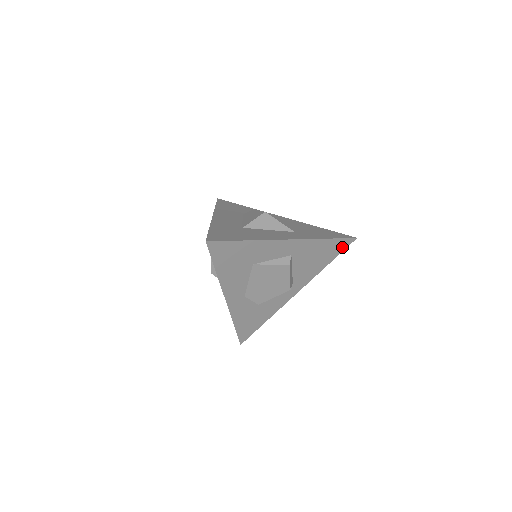
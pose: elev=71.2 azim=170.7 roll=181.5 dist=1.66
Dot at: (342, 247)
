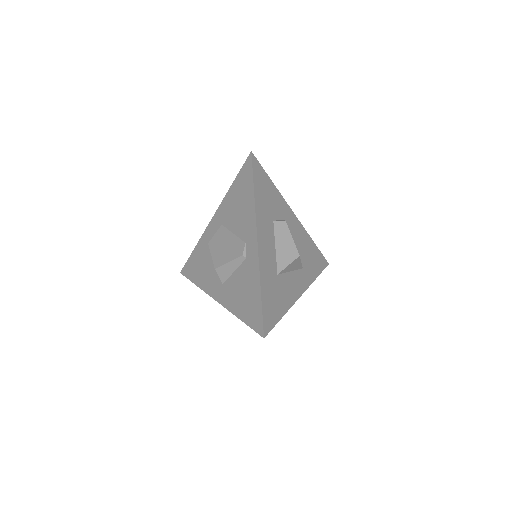
Dot at: occluded
